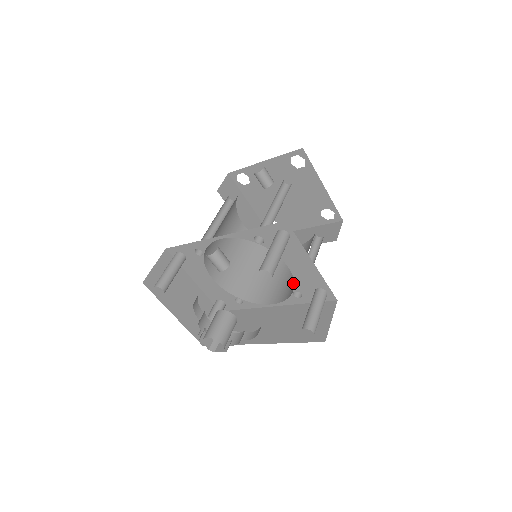
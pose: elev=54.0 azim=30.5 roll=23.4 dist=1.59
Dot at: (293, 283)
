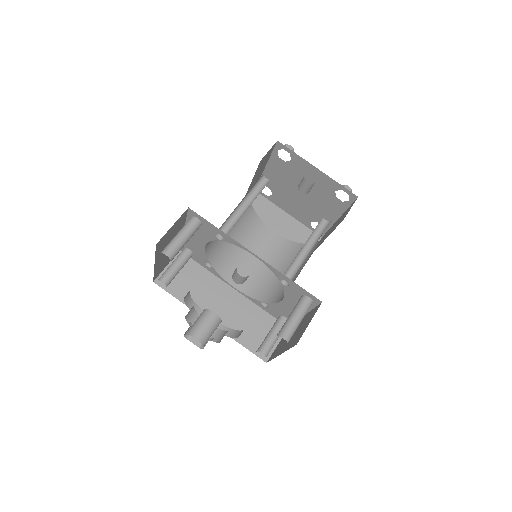
Dot at: (263, 284)
